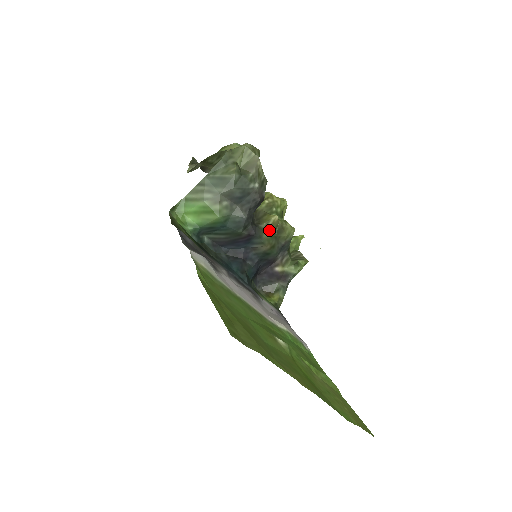
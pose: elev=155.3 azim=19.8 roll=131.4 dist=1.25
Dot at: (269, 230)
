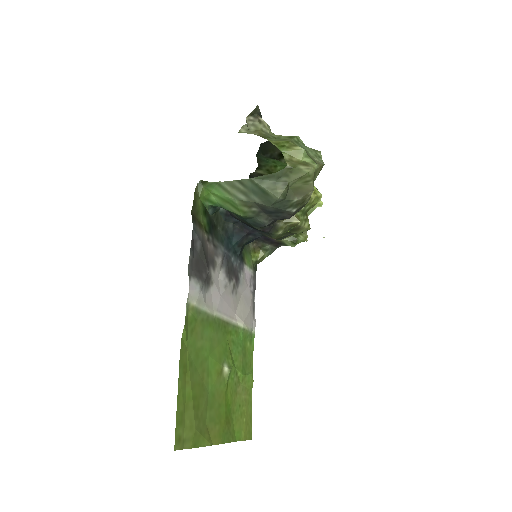
Dot at: (284, 229)
